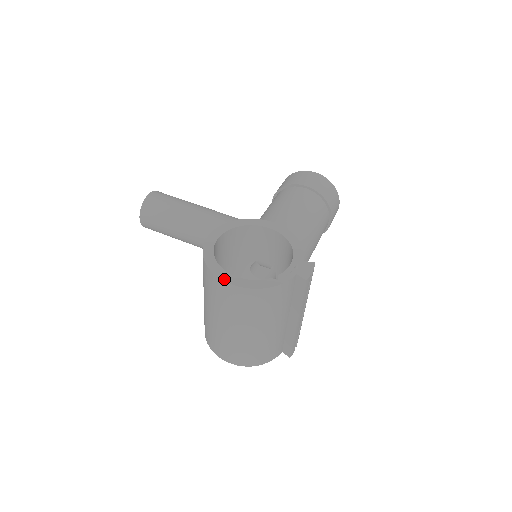
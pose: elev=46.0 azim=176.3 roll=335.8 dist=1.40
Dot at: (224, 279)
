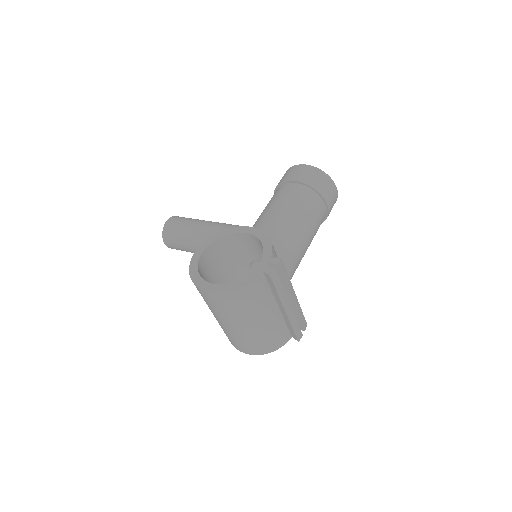
Dot at: (203, 288)
